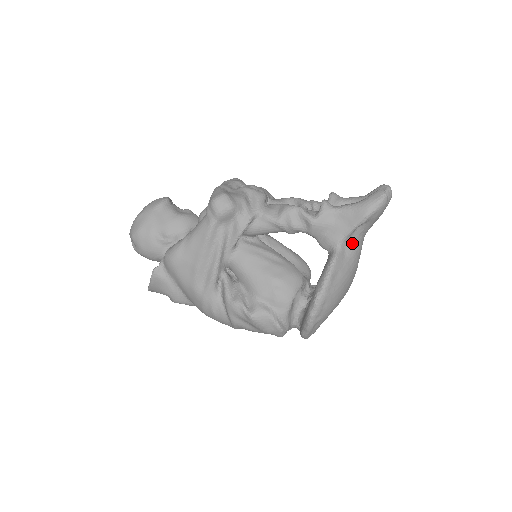
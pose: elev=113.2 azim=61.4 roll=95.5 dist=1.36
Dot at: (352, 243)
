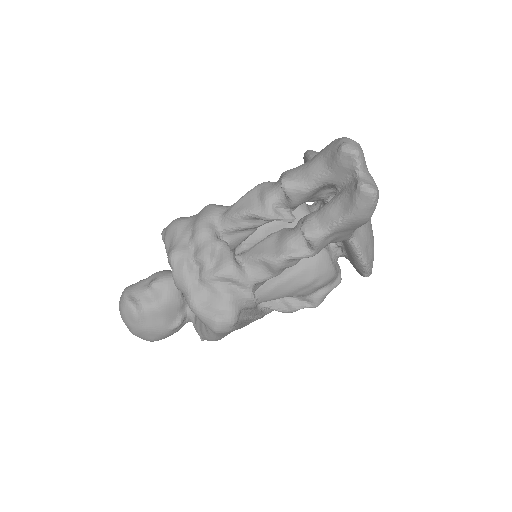
Dot at: occluded
